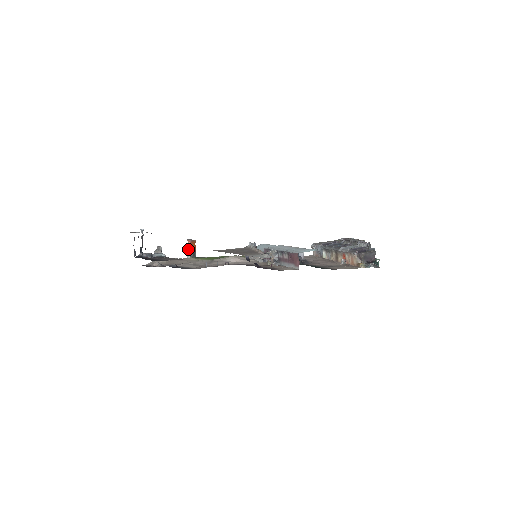
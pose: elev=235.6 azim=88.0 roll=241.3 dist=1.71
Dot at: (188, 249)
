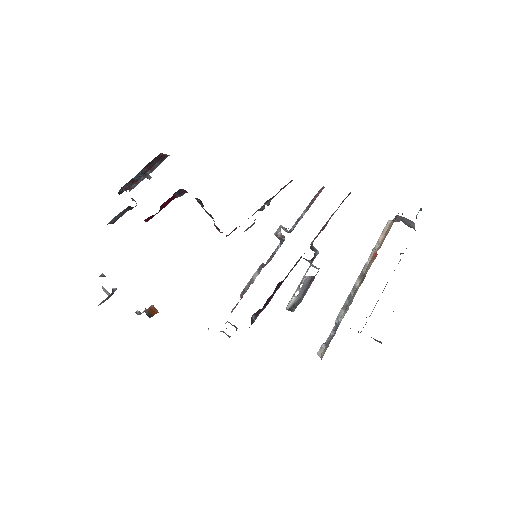
Dot at: occluded
